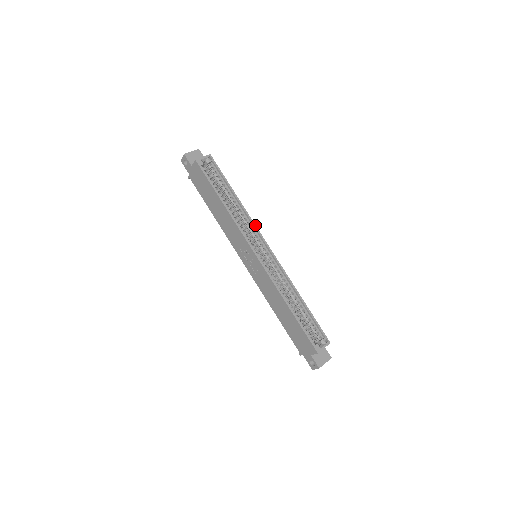
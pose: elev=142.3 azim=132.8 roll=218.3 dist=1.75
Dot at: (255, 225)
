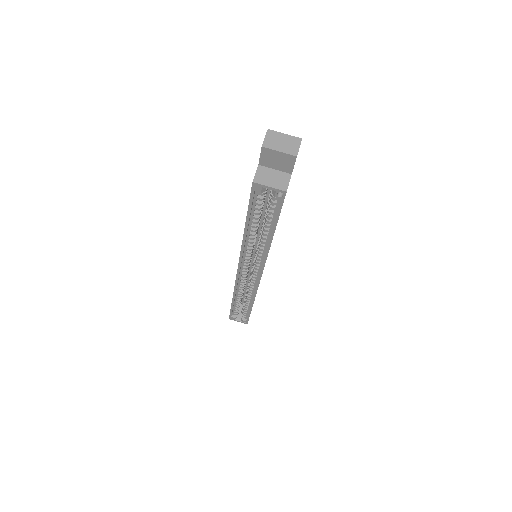
Dot at: (265, 262)
